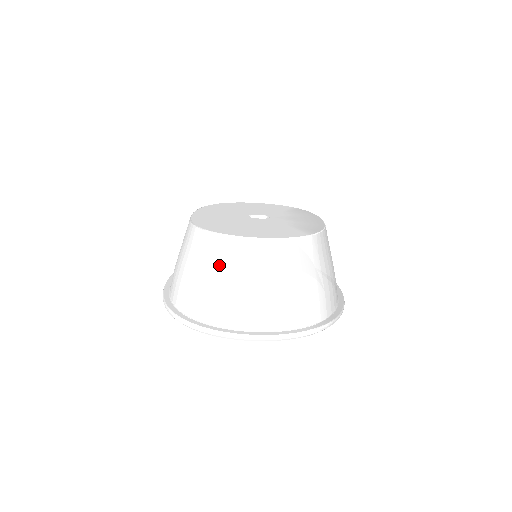
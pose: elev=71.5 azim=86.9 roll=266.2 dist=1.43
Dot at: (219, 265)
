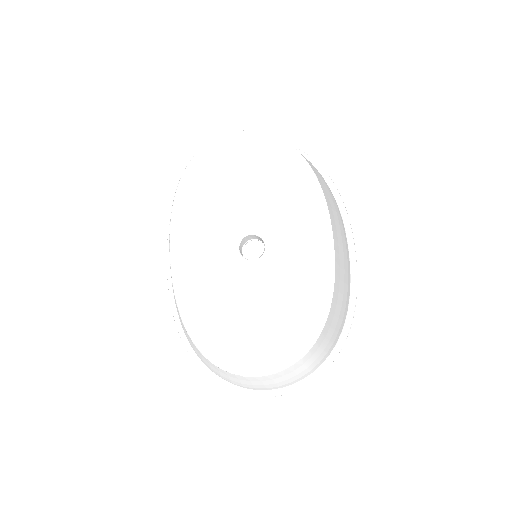
Dot at: (225, 376)
